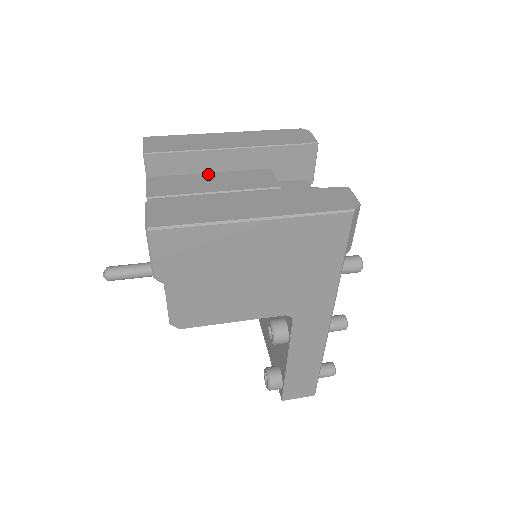
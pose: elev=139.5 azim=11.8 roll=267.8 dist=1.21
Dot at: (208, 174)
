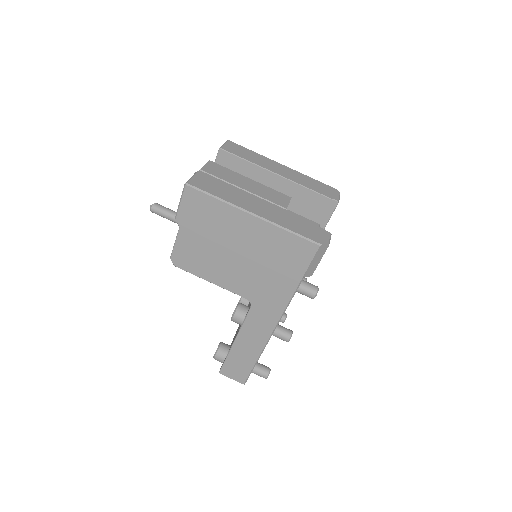
Dot at: (248, 178)
